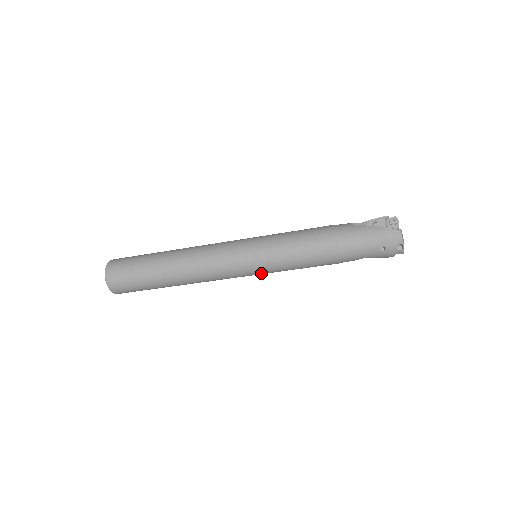
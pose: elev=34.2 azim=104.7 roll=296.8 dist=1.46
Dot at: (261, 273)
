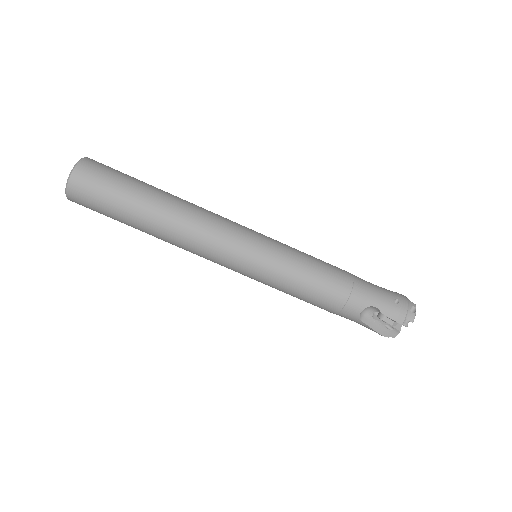
Dot at: (262, 259)
